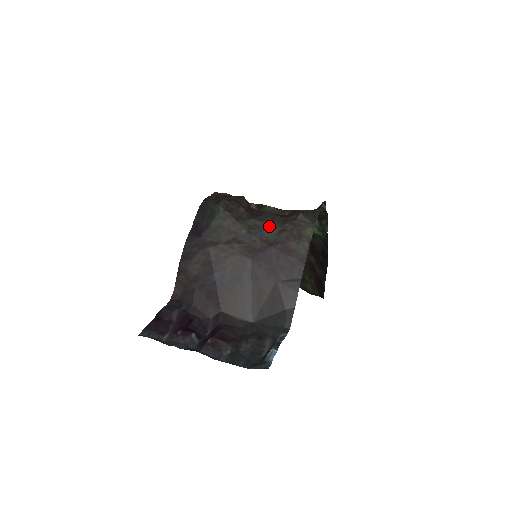
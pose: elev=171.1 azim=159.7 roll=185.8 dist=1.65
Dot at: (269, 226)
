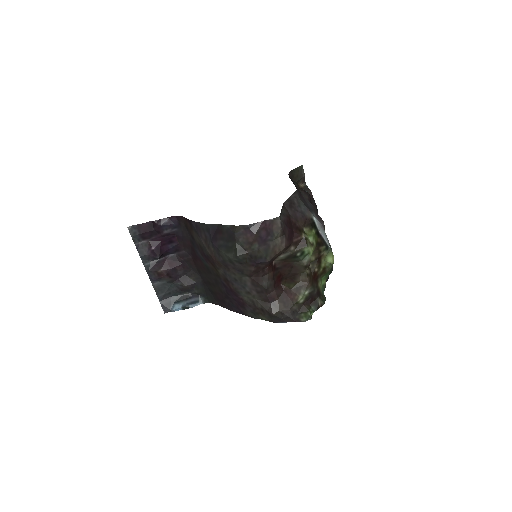
Dot at: (251, 292)
